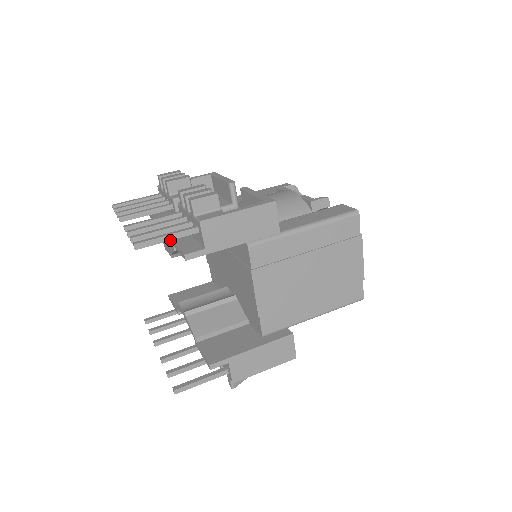
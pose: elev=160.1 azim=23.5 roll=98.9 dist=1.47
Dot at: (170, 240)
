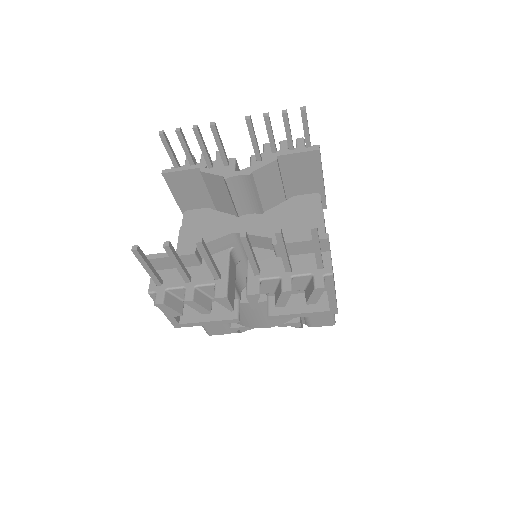
Dot at: occluded
